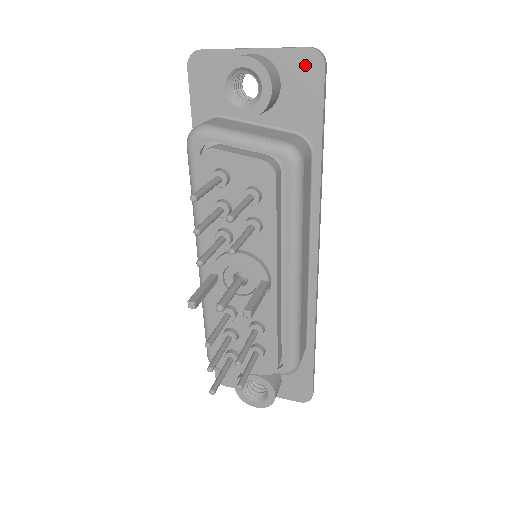
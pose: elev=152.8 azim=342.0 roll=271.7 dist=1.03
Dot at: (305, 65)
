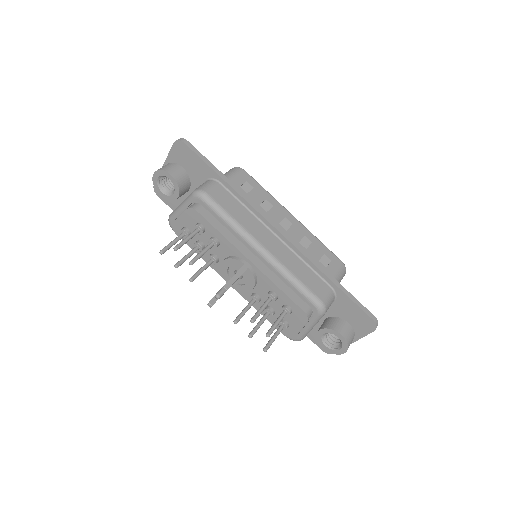
Dot at: (180, 150)
